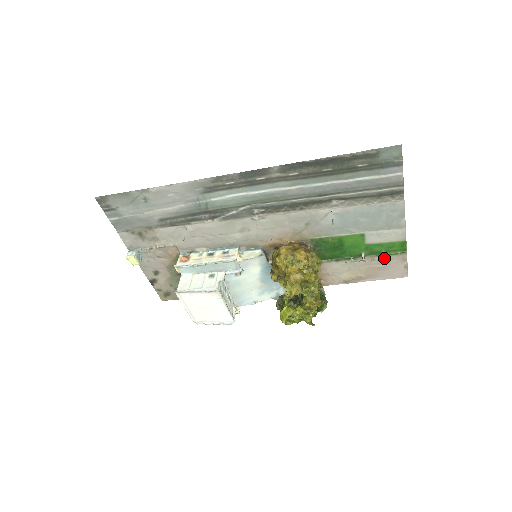
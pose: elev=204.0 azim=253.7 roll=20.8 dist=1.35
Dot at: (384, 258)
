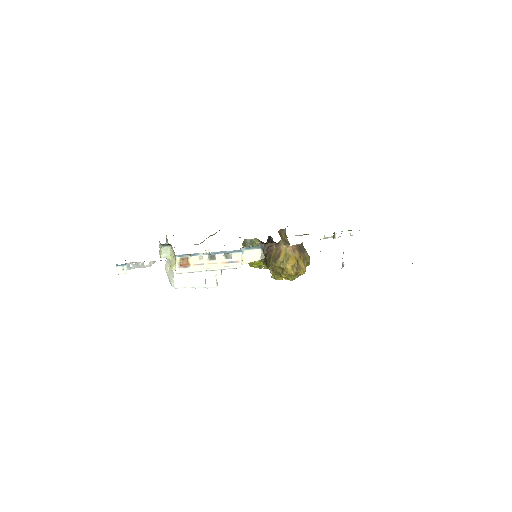
Dot at: occluded
